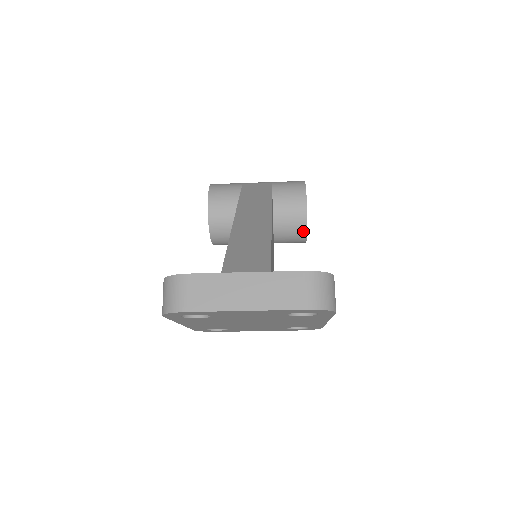
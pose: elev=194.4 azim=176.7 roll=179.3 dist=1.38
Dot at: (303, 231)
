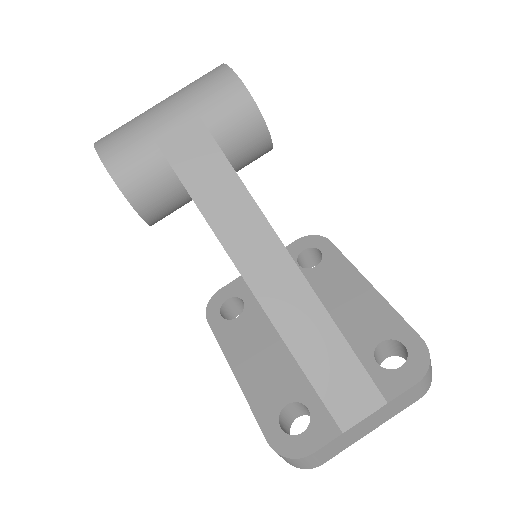
Dot at: occluded
